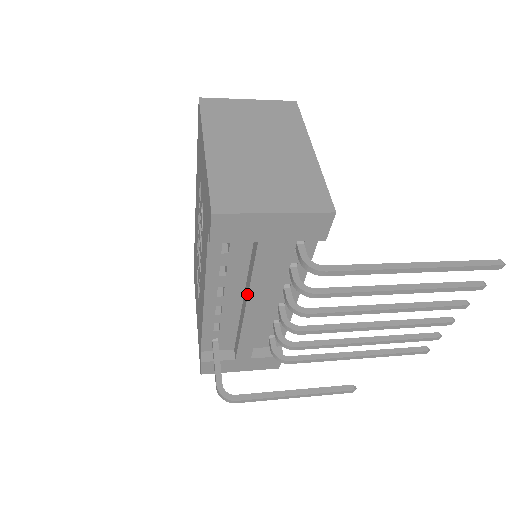
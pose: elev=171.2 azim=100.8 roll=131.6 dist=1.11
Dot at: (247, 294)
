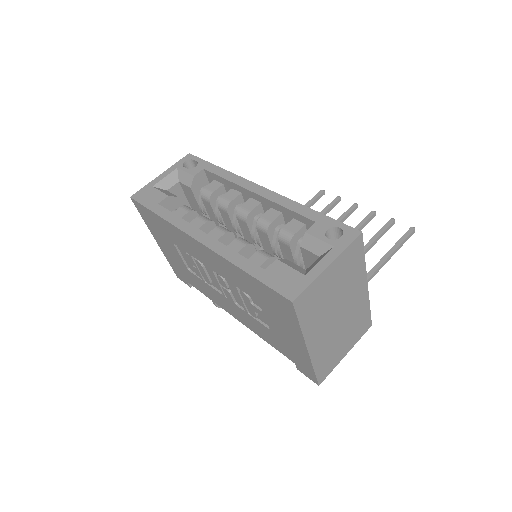
Dot at: occluded
